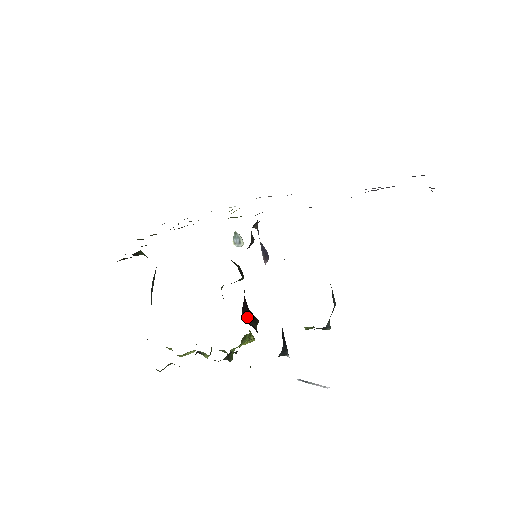
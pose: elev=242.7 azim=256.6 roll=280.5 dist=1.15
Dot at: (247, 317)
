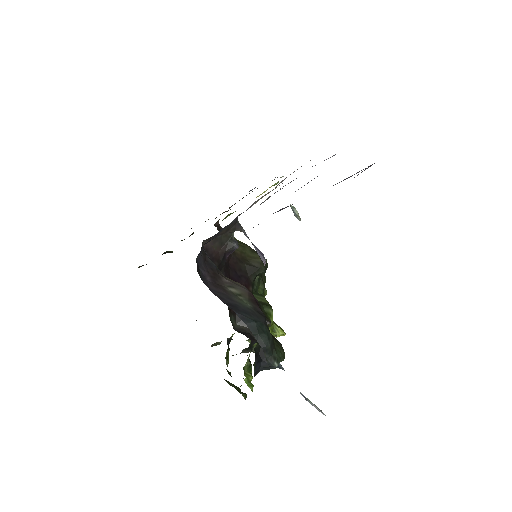
Dot at: occluded
